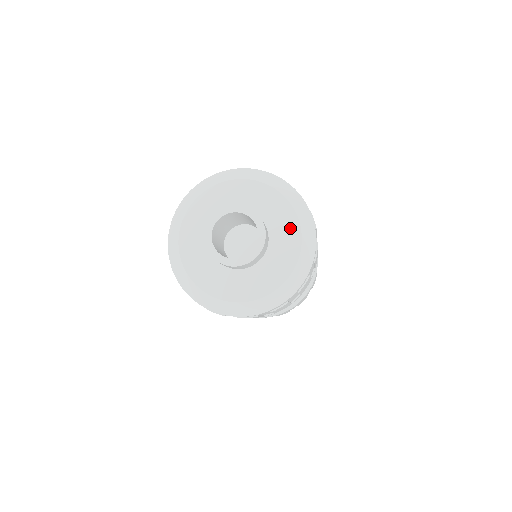
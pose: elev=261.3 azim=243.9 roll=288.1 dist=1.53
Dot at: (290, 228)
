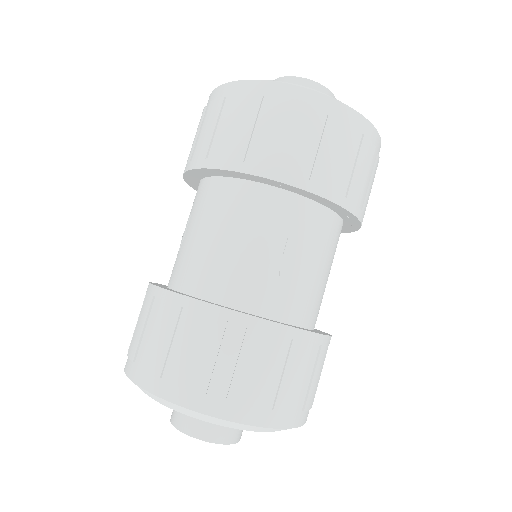
Dot at: occluded
